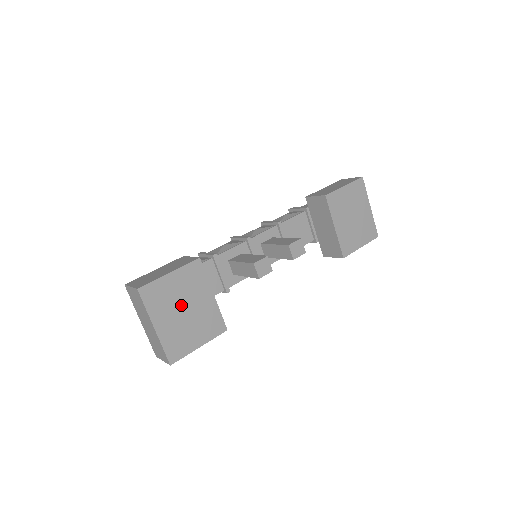
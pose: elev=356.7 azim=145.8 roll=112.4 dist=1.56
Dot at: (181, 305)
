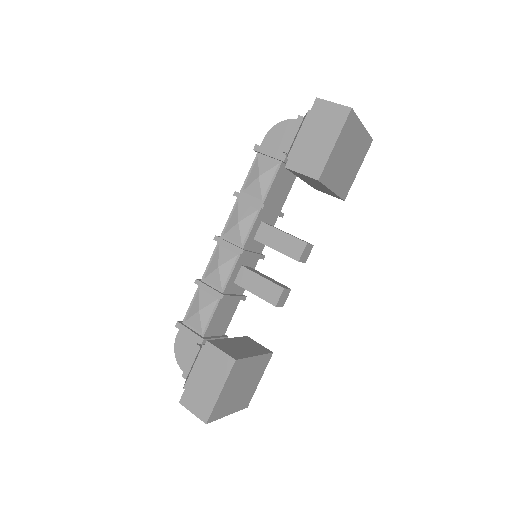
Dot at: (238, 388)
